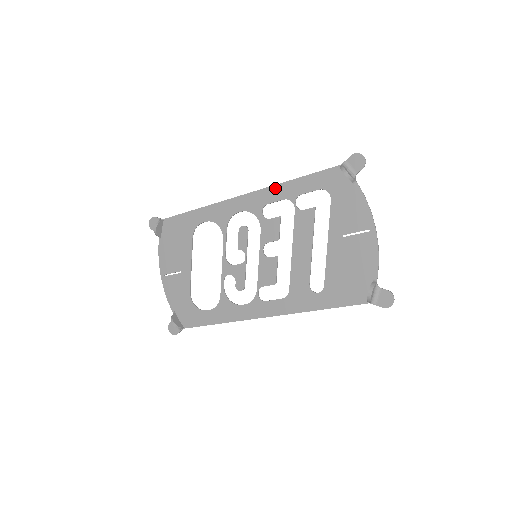
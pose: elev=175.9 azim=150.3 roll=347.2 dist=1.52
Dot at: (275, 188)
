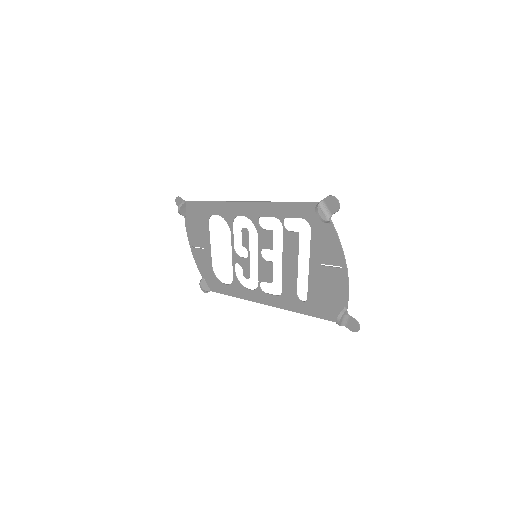
Dot at: (266, 205)
